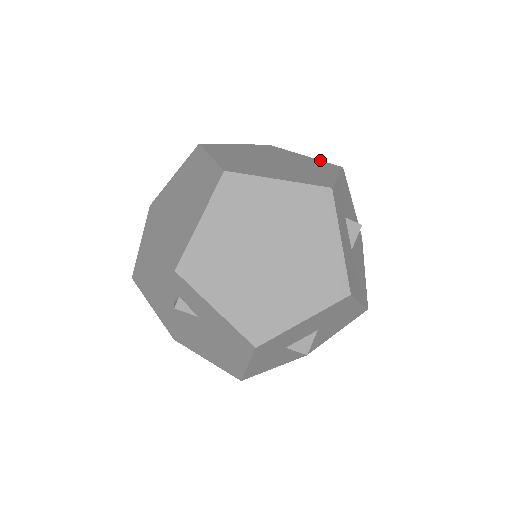
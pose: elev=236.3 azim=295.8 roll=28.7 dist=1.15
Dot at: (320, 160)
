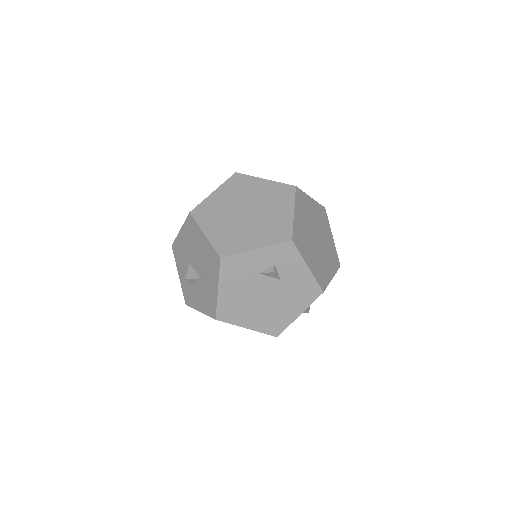
Dot at: occluded
